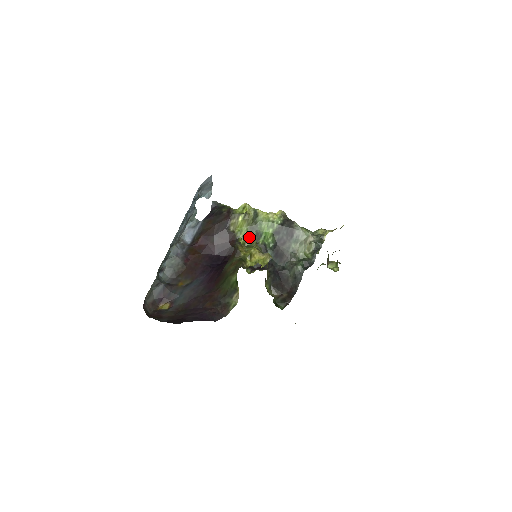
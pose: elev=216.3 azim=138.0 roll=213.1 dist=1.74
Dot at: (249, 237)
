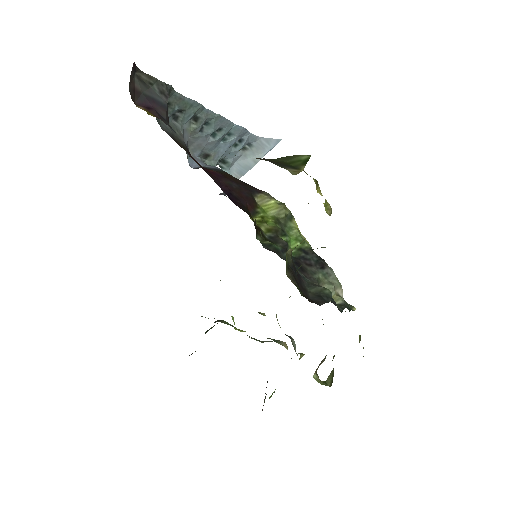
Dot at: (271, 223)
